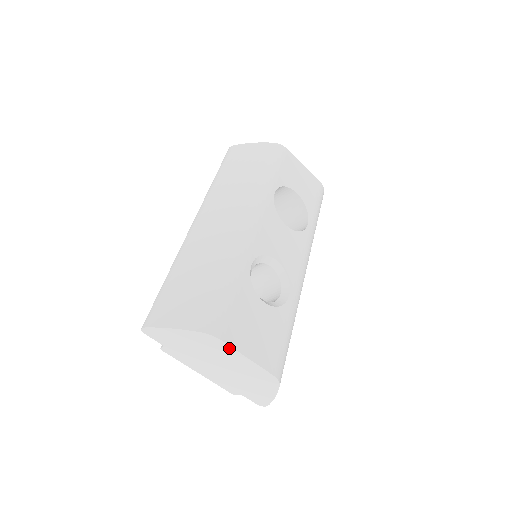
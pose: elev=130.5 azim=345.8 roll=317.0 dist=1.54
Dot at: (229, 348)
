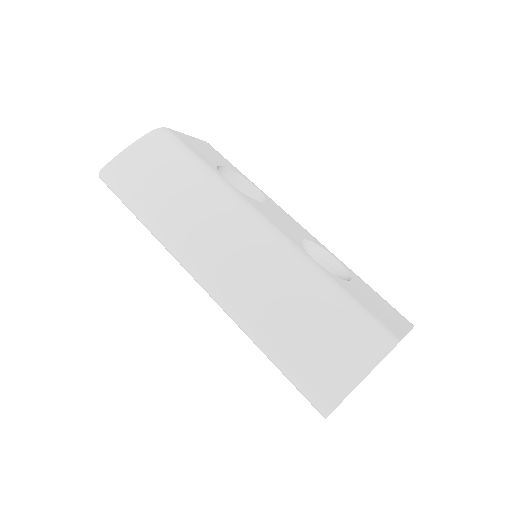
Dot at: occluded
